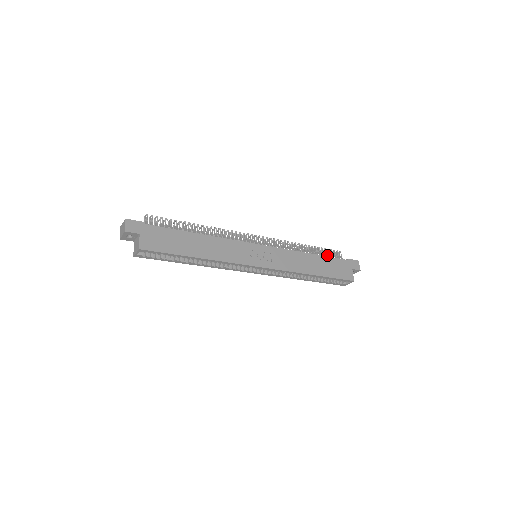
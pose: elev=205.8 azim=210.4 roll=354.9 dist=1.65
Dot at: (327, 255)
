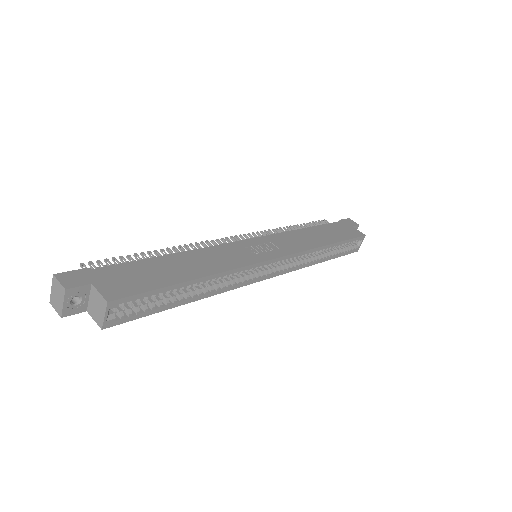
Dot at: occluded
